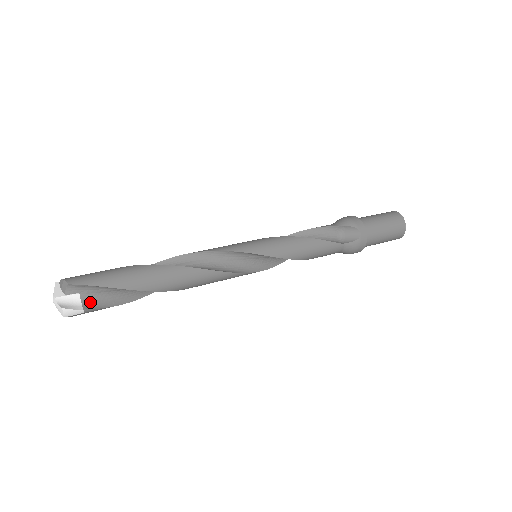
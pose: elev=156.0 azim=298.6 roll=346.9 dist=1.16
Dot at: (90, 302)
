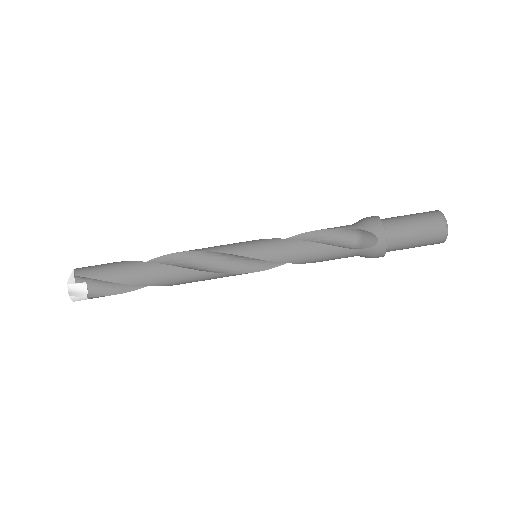
Dot at: (95, 290)
